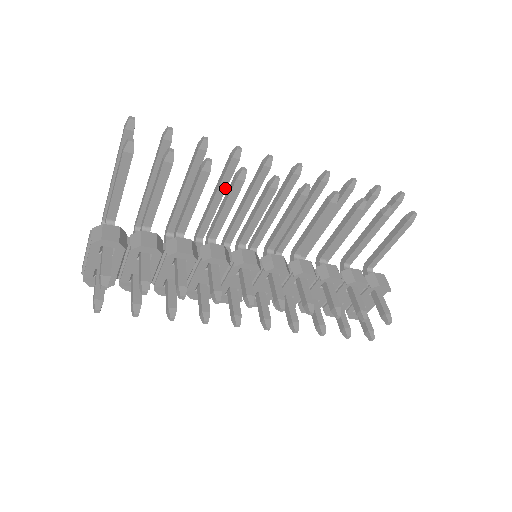
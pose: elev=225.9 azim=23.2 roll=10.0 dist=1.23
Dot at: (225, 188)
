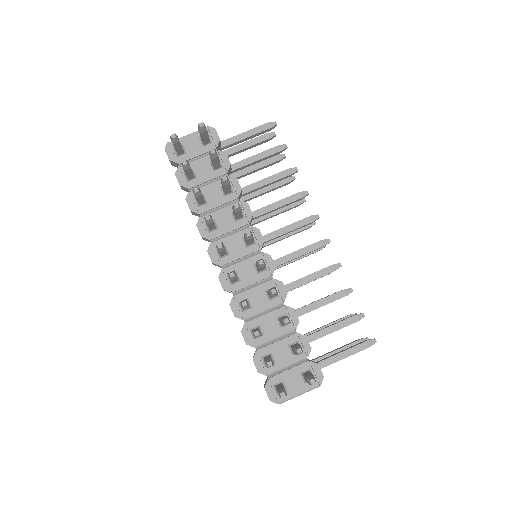
Dot at: (274, 214)
